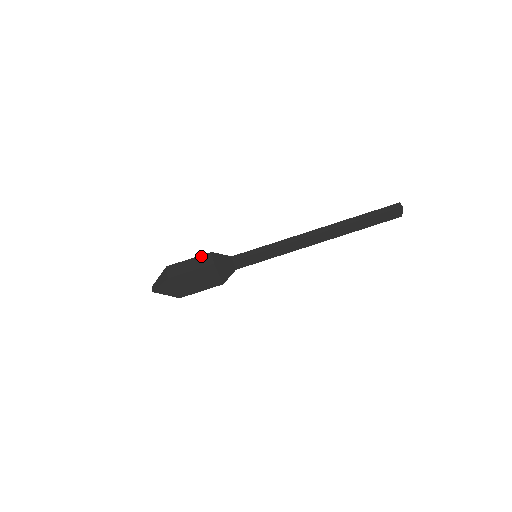
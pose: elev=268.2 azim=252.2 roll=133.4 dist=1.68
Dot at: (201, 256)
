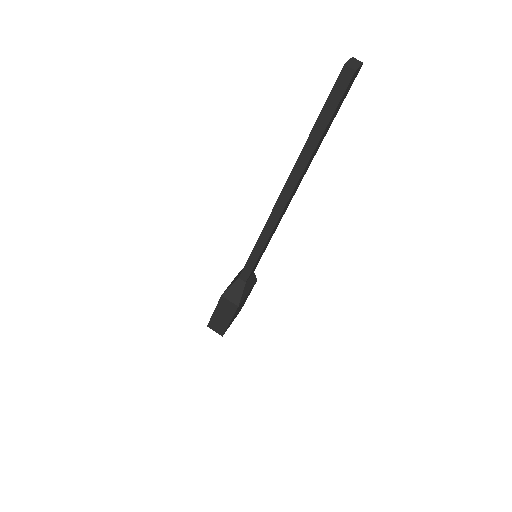
Dot at: (219, 304)
